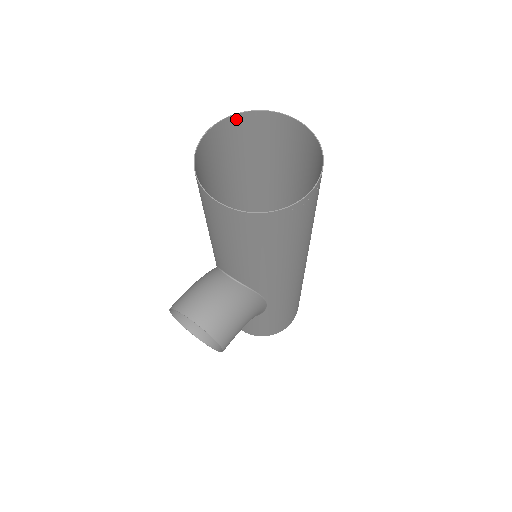
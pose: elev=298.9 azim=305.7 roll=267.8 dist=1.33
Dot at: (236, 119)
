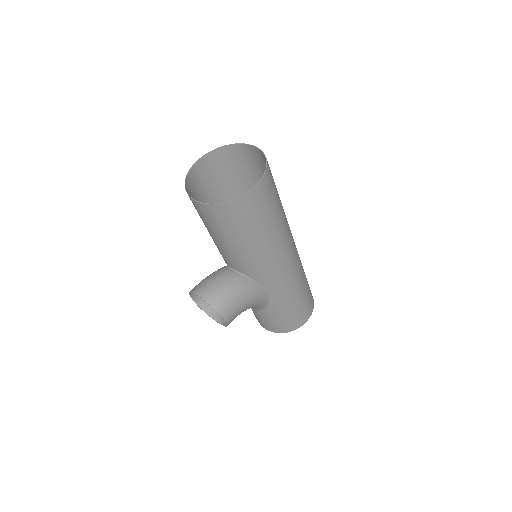
Dot at: (217, 152)
